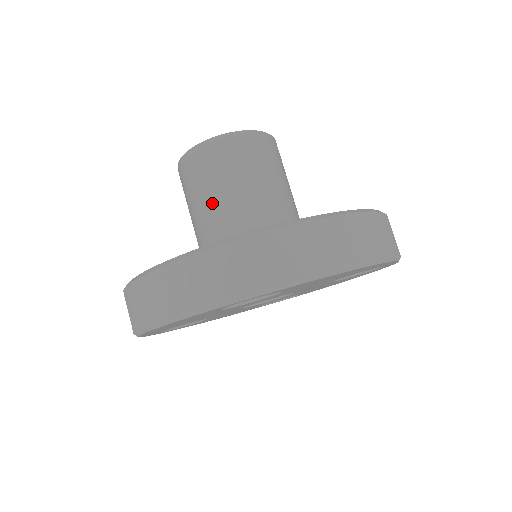
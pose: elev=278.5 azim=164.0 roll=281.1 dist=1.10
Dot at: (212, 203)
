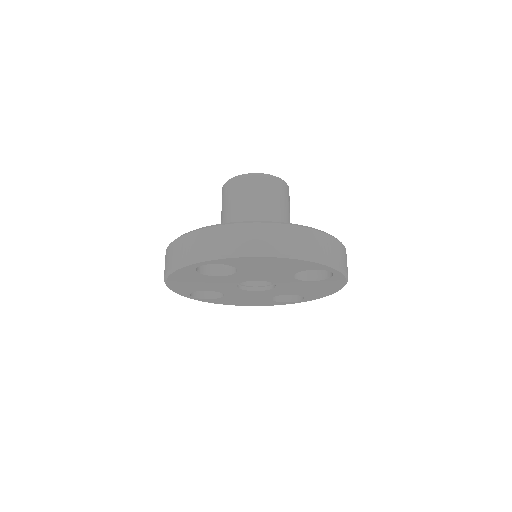
Dot at: (227, 215)
